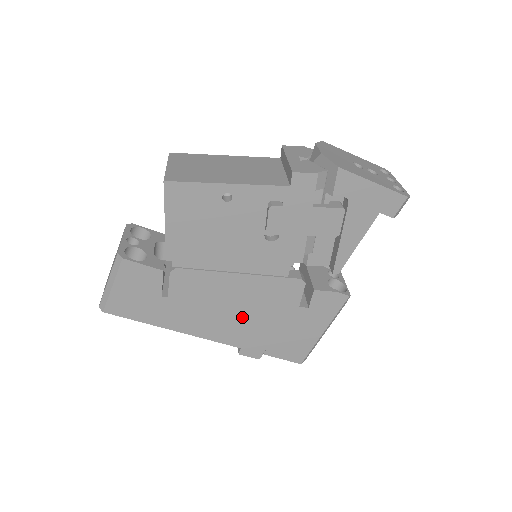
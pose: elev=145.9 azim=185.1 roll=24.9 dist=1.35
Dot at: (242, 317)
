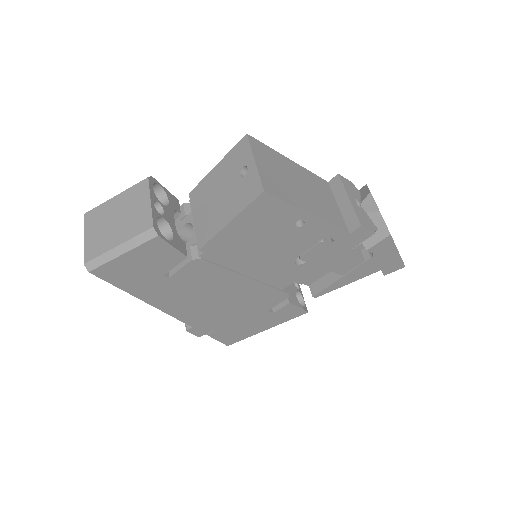
Dot at: (217, 307)
